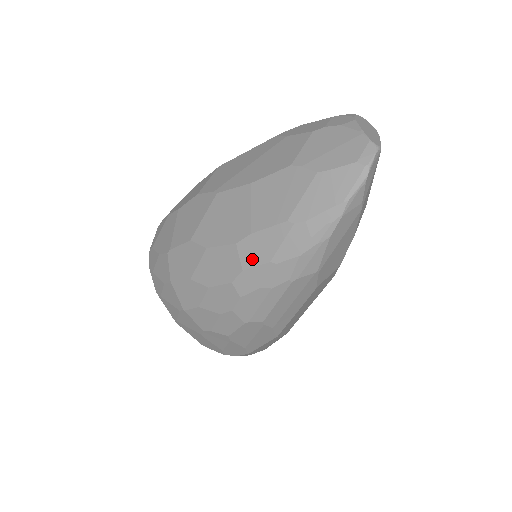
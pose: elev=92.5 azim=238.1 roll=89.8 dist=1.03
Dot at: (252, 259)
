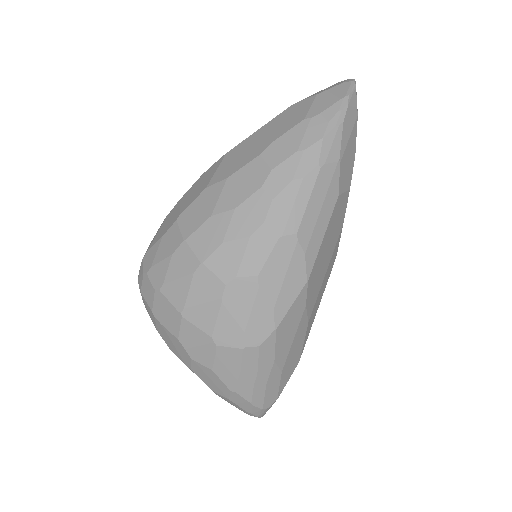
Dot at: (279, 157)
